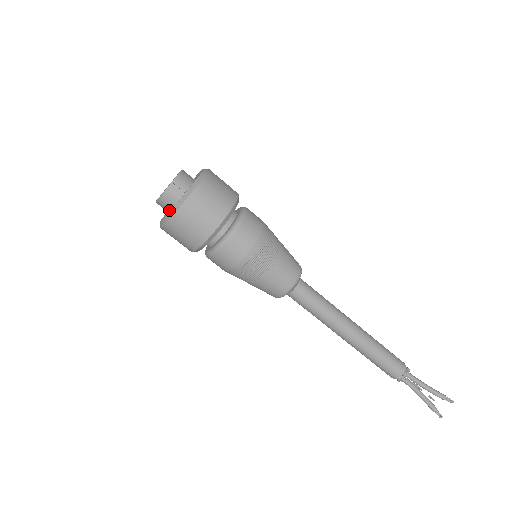
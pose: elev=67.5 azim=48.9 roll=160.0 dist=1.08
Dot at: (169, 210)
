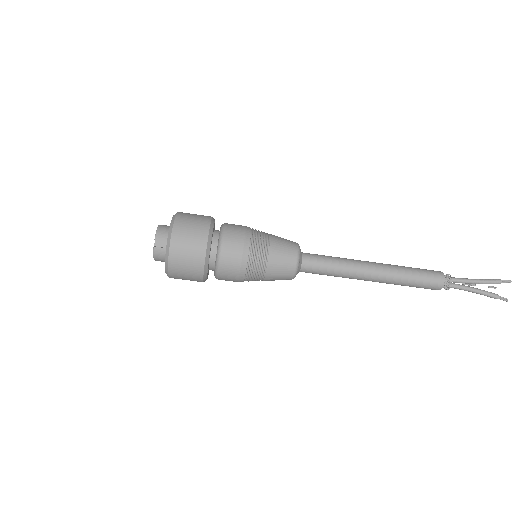
Dot at: occluded
